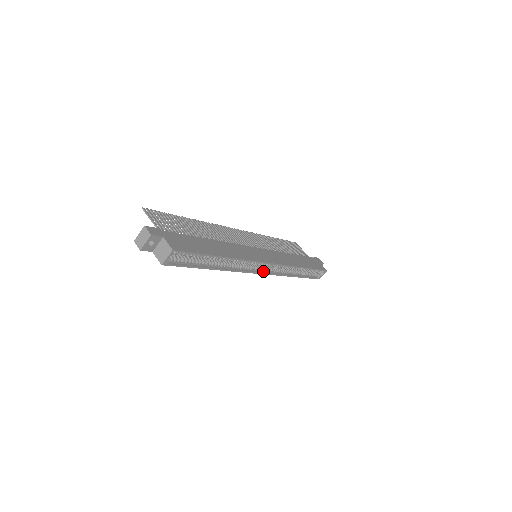
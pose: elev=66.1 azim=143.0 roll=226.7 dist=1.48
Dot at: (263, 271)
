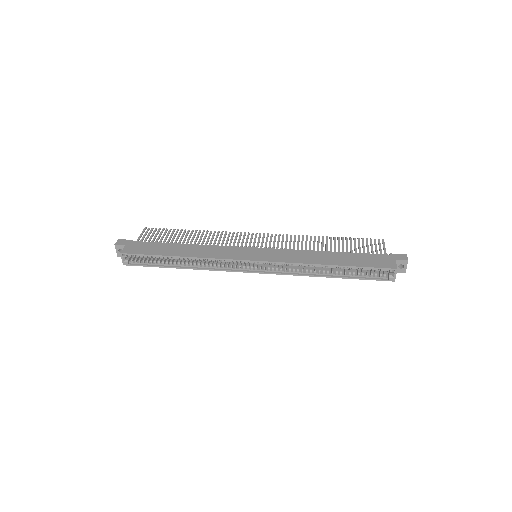
Dot at: (258, 270)
